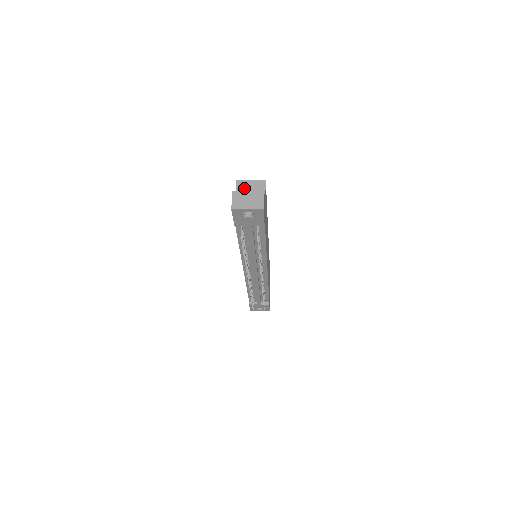
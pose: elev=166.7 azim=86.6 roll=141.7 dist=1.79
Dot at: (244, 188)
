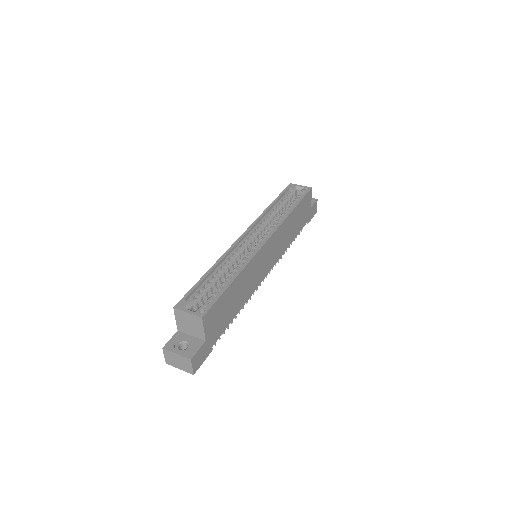
Dot at: (182, 319)
